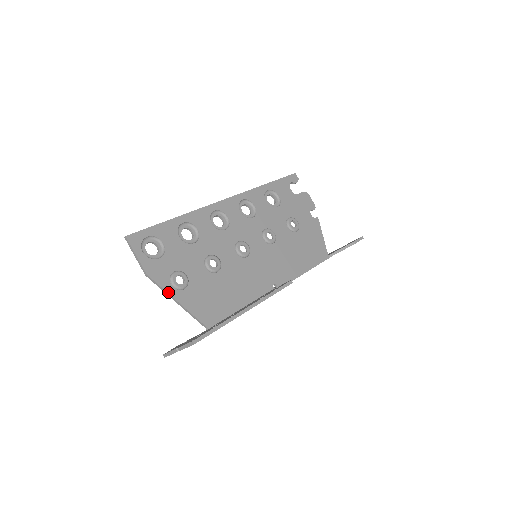
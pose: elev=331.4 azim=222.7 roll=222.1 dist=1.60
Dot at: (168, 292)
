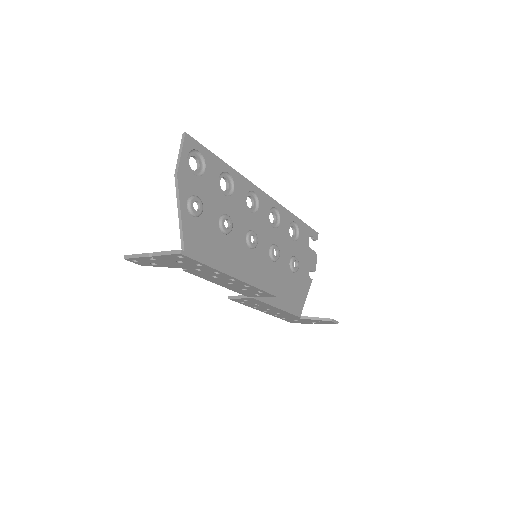
Dot at: (181, 204)
